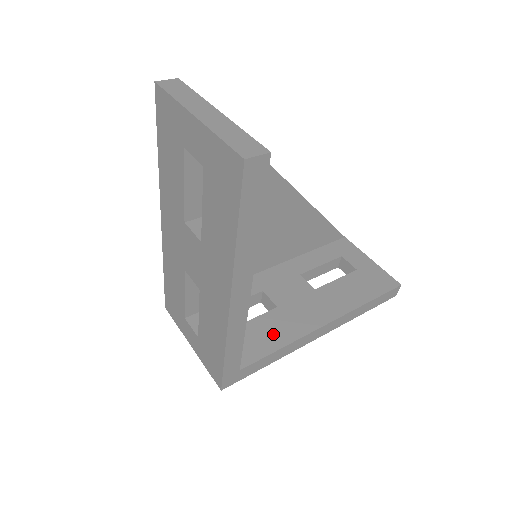
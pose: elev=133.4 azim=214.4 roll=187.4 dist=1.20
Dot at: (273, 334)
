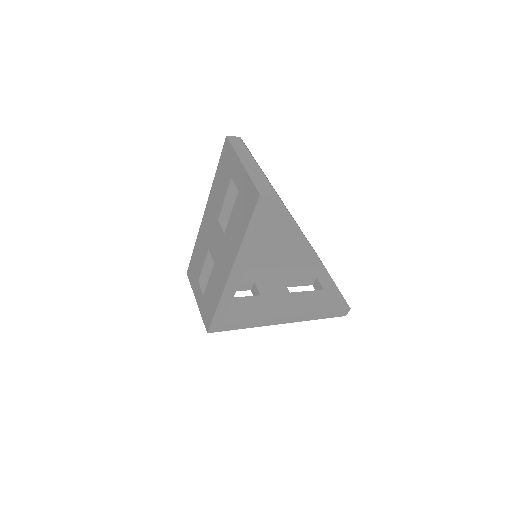
Dot at: (252, 310)
